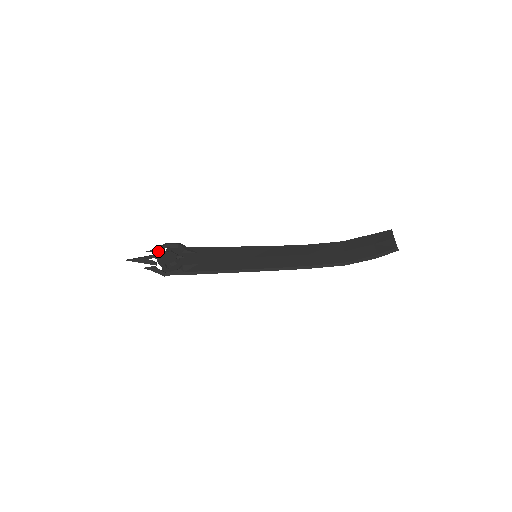
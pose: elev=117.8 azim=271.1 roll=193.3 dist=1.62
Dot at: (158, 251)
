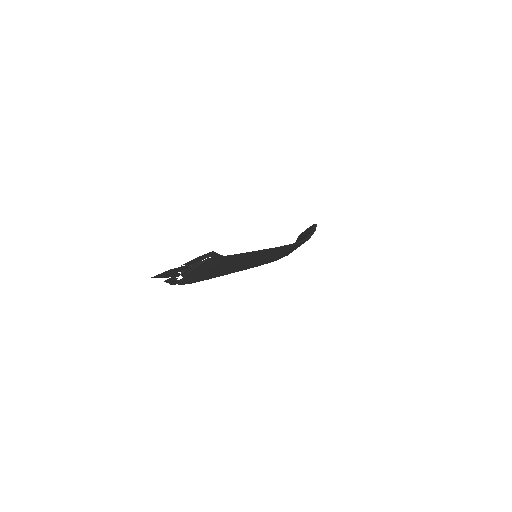
Dot at: (175, 278)
